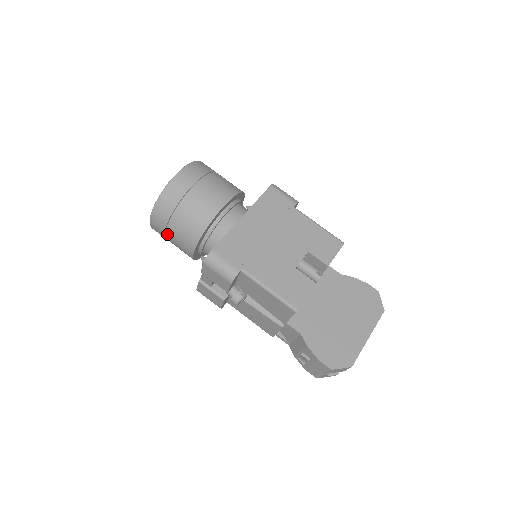
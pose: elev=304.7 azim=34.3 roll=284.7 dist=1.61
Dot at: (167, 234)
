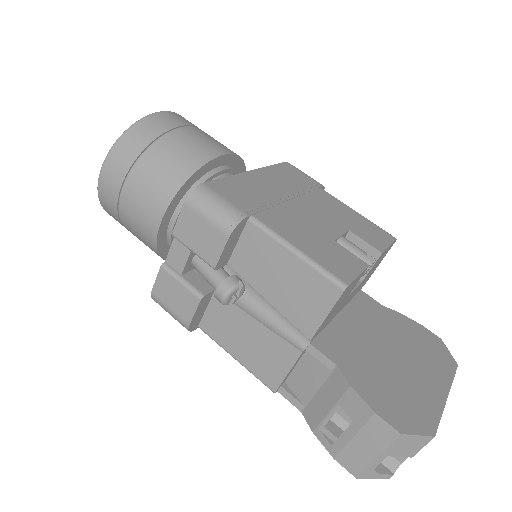
Dot at: (123, 192)
